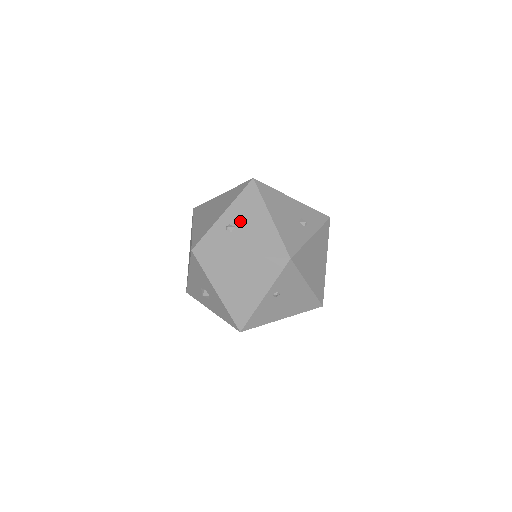
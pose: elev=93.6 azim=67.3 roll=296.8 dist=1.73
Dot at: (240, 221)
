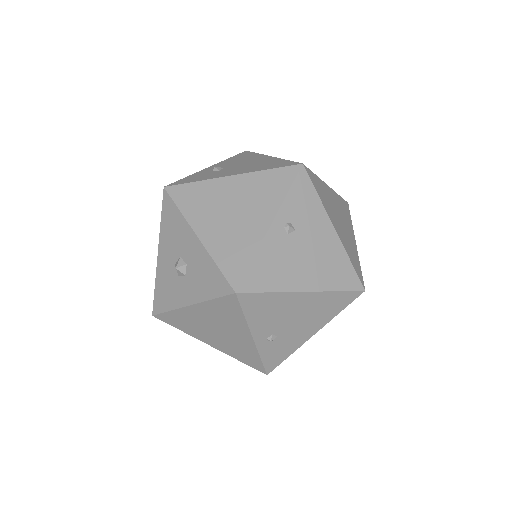
Dot at: (231, 165)
